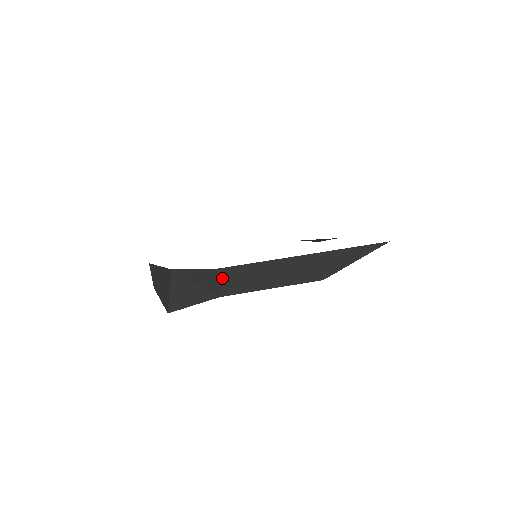
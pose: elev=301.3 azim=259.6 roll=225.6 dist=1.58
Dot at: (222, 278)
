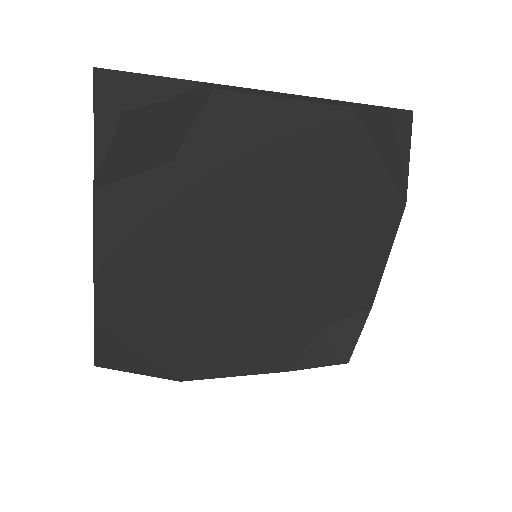
Dot at: (213, 85)
